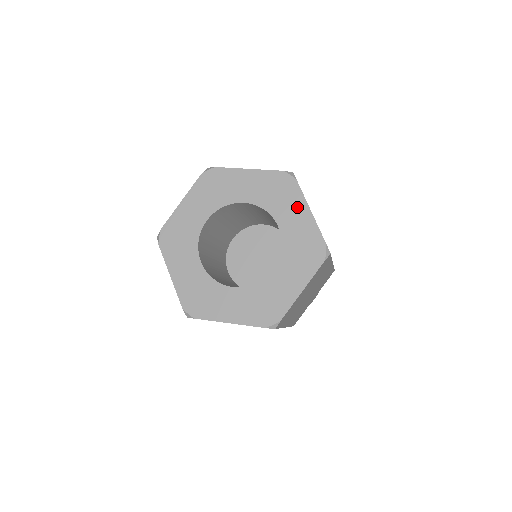
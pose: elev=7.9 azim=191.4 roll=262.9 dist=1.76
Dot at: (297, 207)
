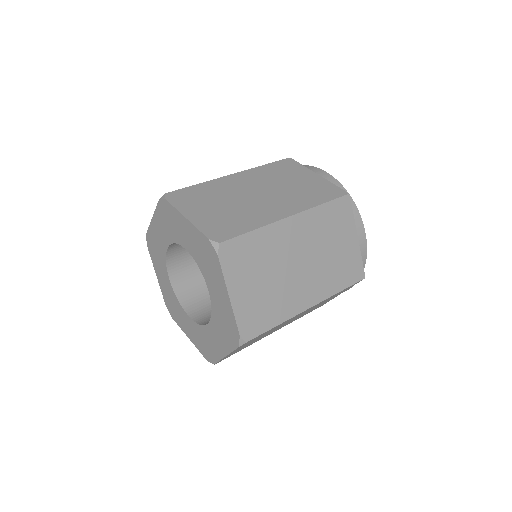
Dot at: (180, 223)
